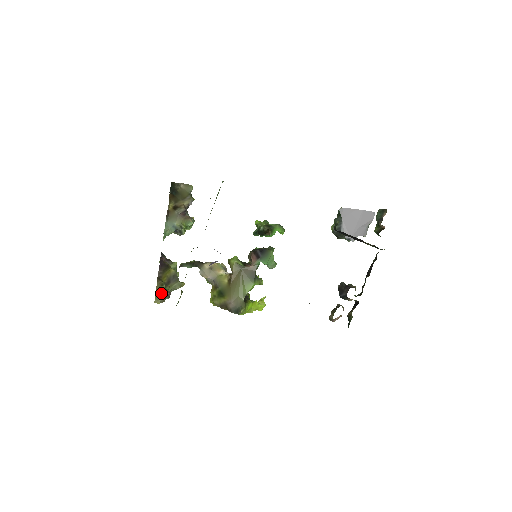
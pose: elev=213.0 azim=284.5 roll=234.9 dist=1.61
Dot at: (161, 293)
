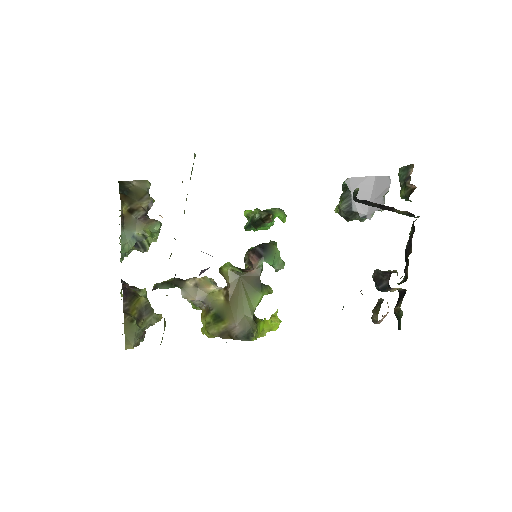
Dot at: (132, 333)
